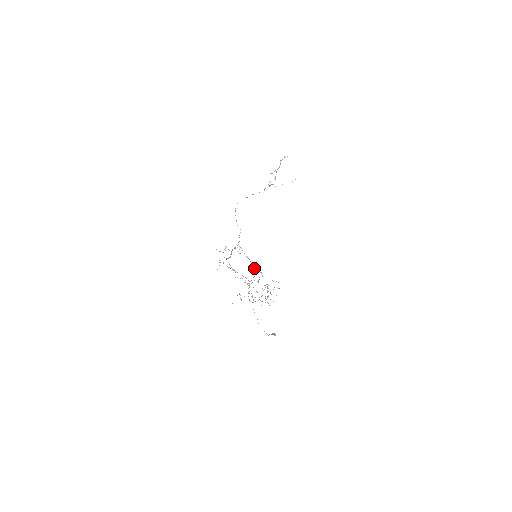
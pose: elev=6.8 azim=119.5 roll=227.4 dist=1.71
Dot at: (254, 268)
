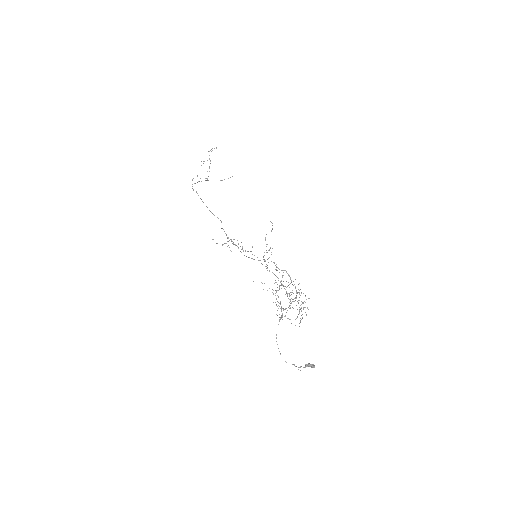
Dot at: (278, 268)
